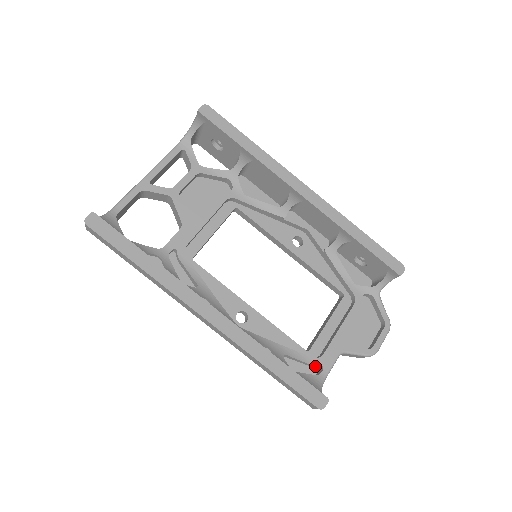
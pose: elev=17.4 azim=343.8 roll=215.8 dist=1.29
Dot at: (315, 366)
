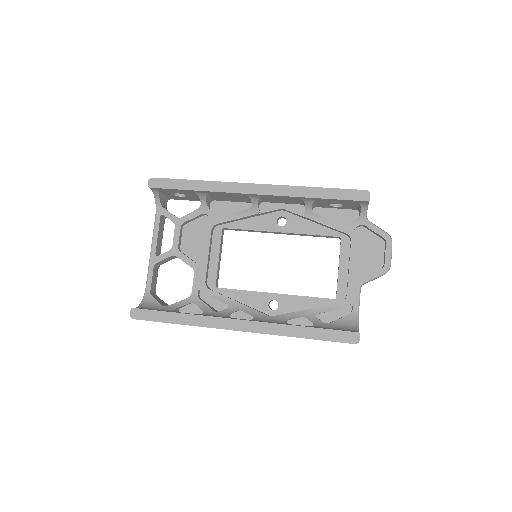
Dot at: (347, 306)
